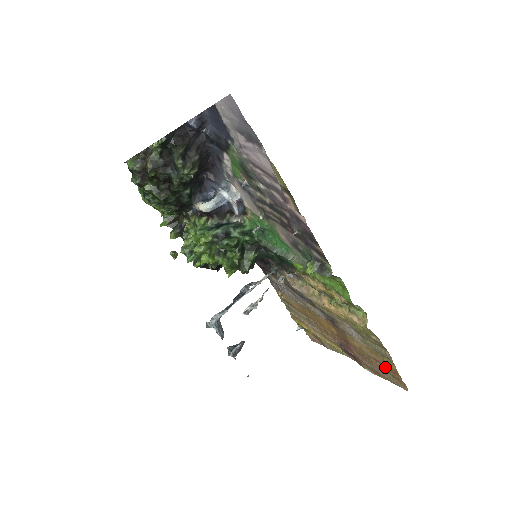
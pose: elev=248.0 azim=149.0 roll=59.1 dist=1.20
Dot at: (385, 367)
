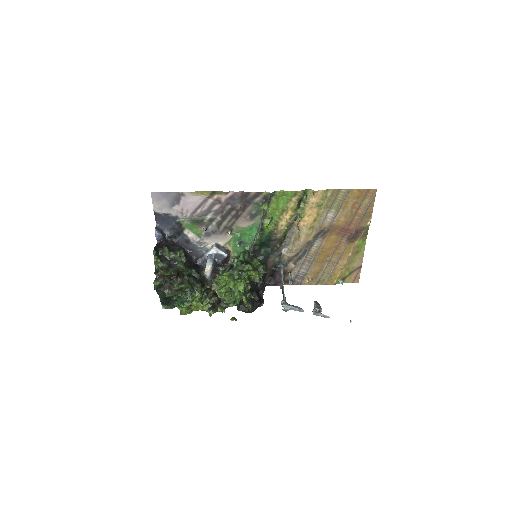
Dot at: (358, 200)
